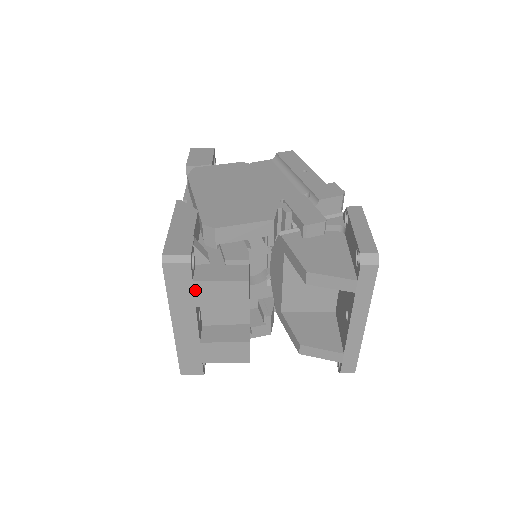
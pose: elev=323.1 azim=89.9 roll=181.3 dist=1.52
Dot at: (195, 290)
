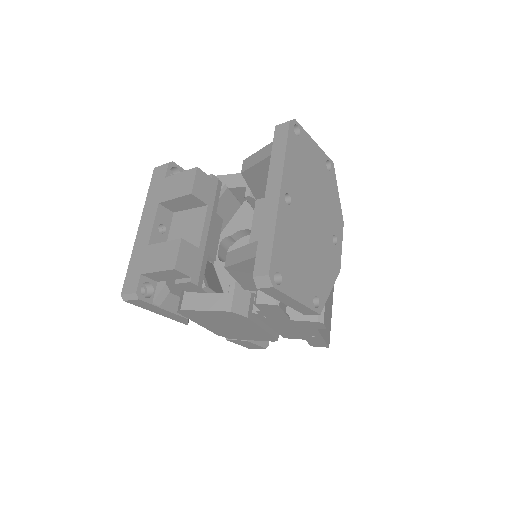
Dot at: (164, 186)
